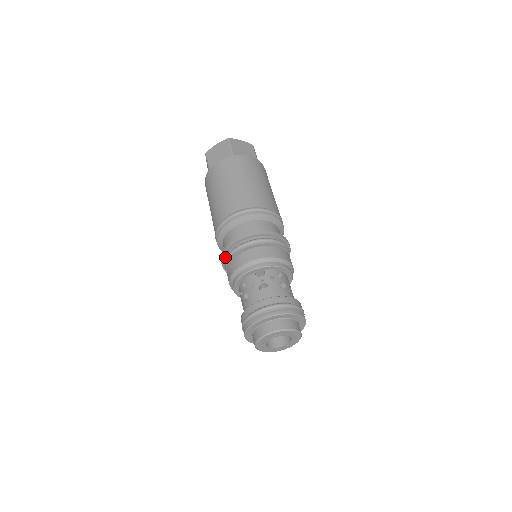
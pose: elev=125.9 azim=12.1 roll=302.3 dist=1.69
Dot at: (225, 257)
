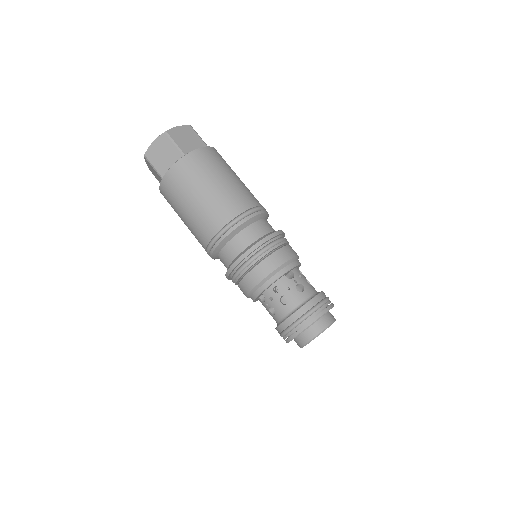
Dot at: occluded
